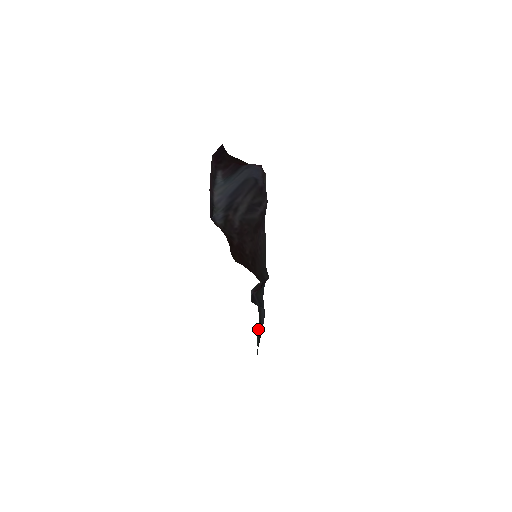
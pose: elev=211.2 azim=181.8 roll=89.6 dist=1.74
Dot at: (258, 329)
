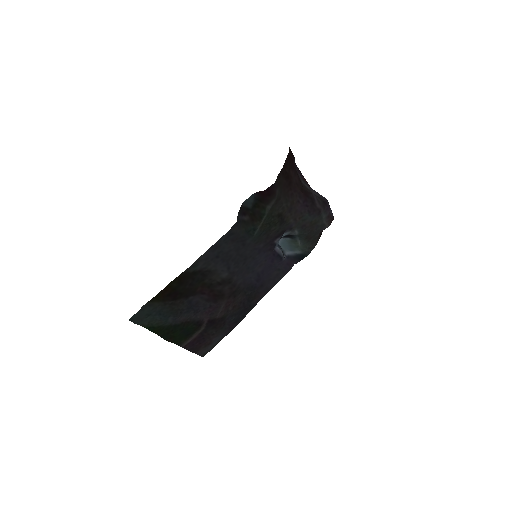
Dot at: (156, 328)
